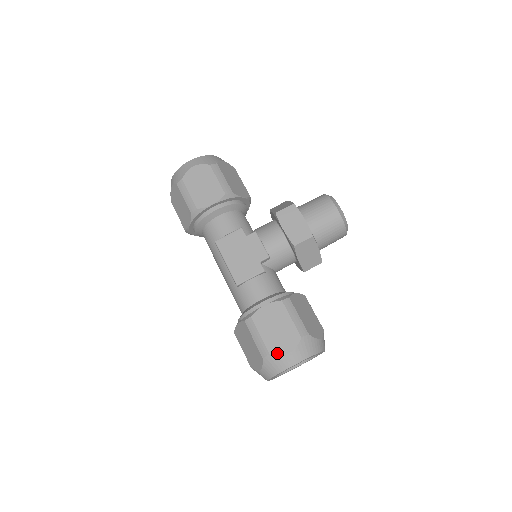
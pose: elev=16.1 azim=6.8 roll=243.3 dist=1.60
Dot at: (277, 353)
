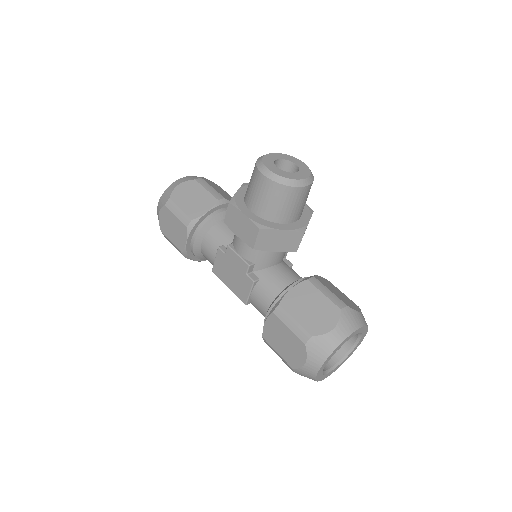
Dot at: (297, 366)
